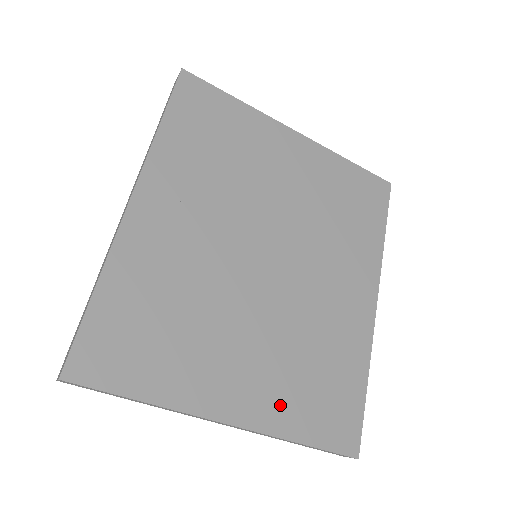
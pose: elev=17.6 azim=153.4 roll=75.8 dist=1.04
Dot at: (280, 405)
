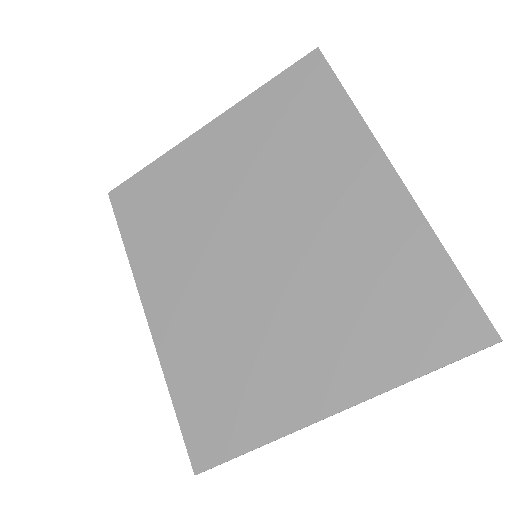
Dot at: (368, 360)
